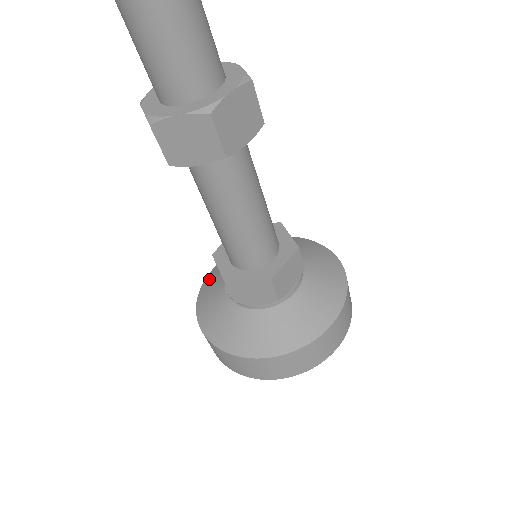
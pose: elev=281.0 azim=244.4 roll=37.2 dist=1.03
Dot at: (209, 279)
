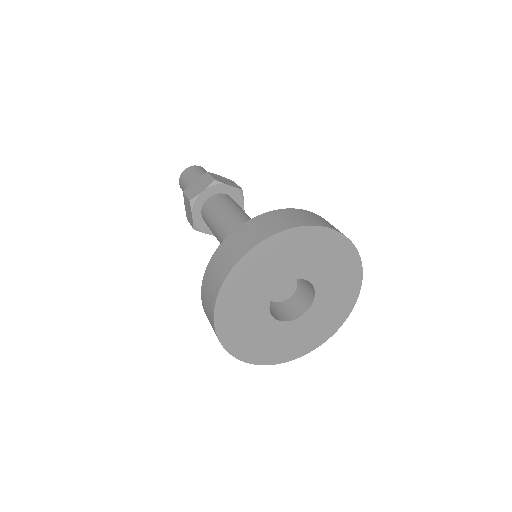
Dot at: occluded
